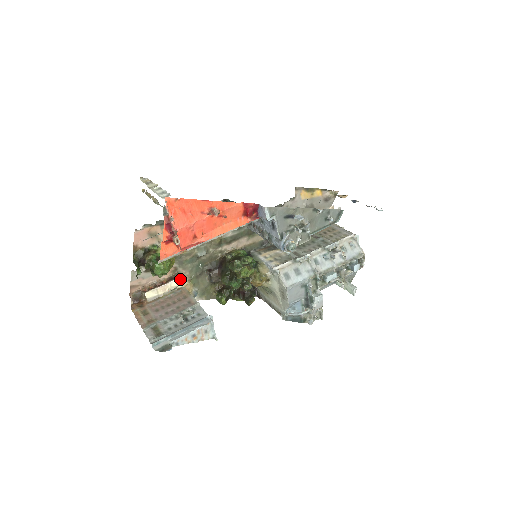
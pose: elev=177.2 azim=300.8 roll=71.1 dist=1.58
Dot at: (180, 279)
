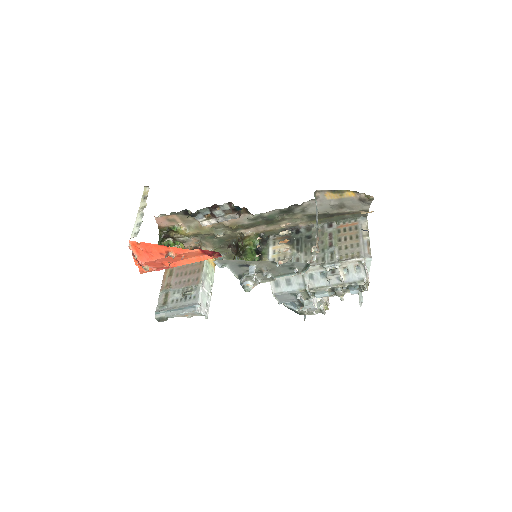
Dot at: occluded
